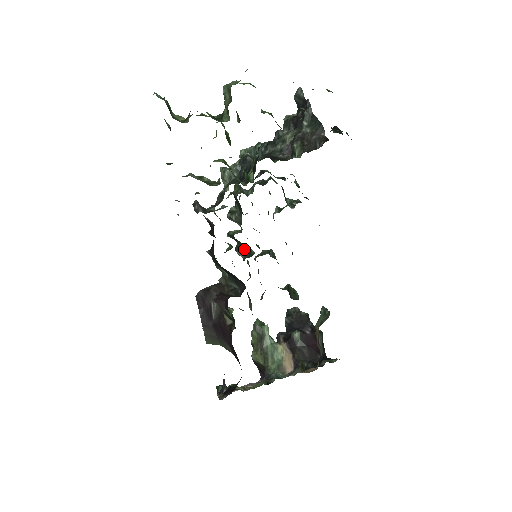
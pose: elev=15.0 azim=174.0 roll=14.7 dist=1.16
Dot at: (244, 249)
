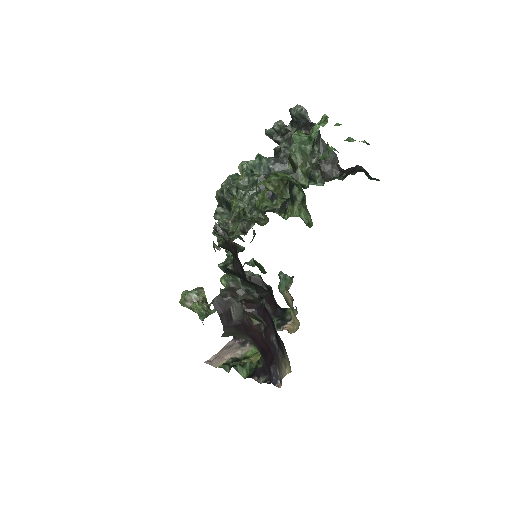
Dot at: occluded
